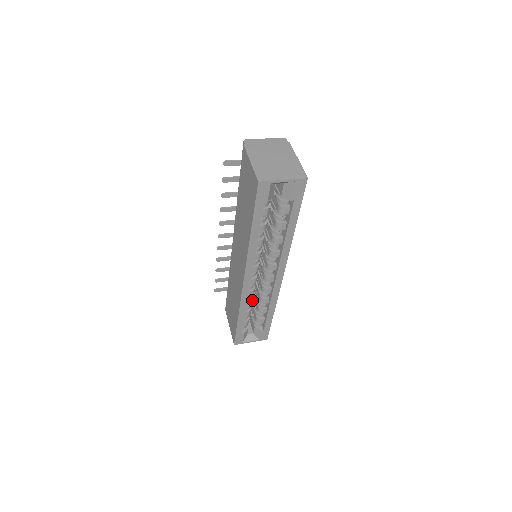
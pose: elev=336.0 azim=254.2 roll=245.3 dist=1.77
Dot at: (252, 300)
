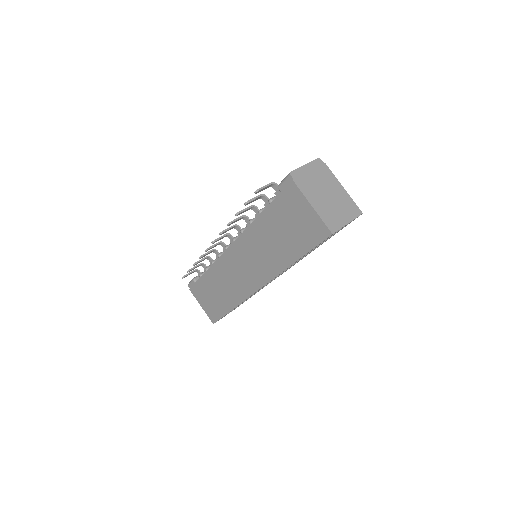
Dot at: occluded
